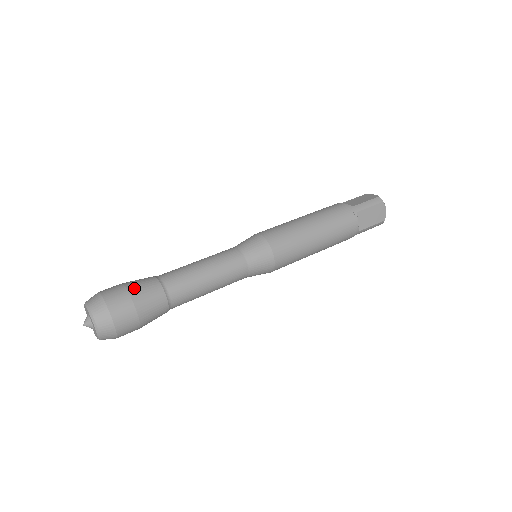
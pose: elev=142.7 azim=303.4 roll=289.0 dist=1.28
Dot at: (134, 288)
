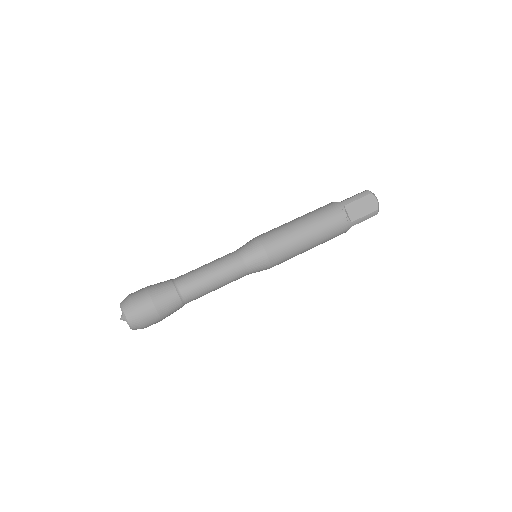
Dot at: (163, 310)
